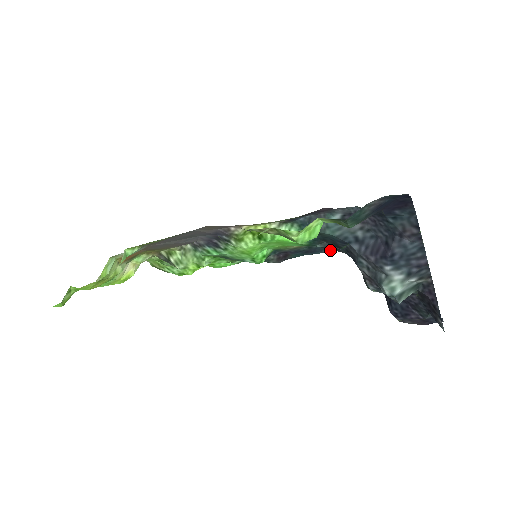
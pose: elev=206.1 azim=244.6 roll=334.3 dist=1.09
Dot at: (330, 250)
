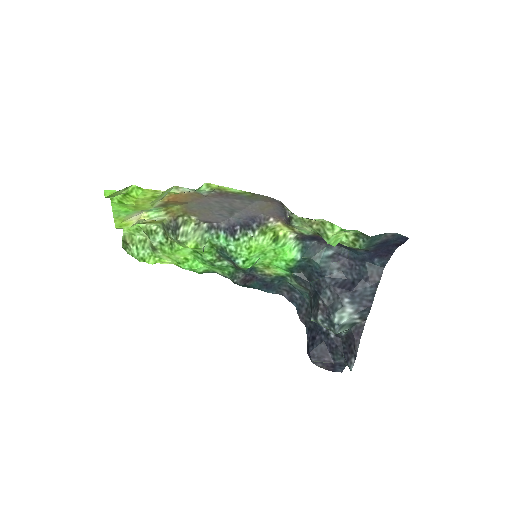
Dot at: occluded
